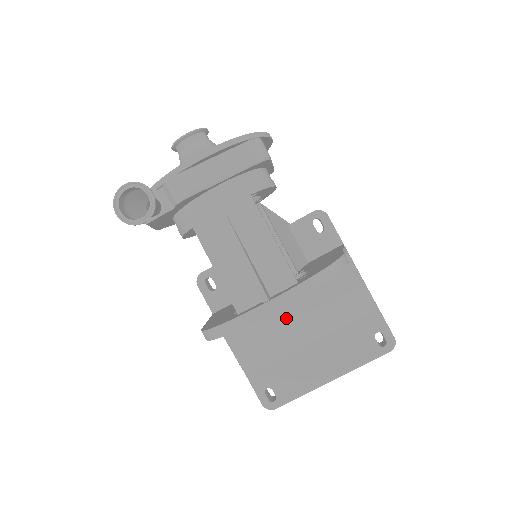
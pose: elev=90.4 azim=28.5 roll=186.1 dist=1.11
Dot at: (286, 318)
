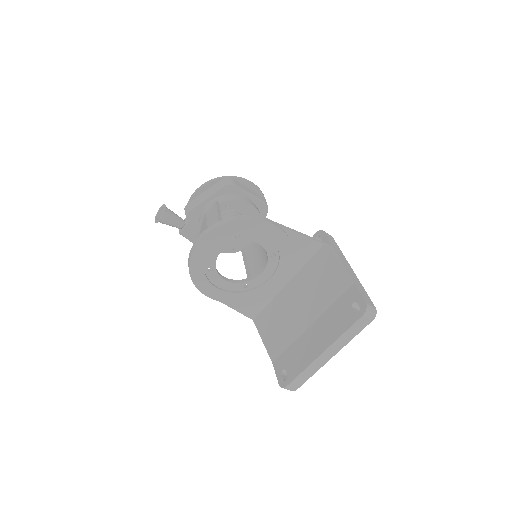
Dot at: (293, 308)
